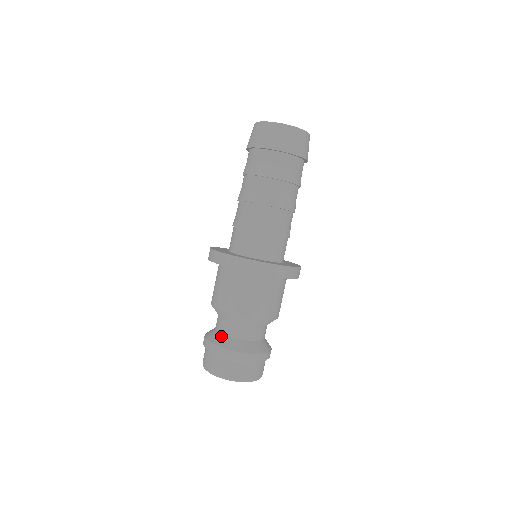
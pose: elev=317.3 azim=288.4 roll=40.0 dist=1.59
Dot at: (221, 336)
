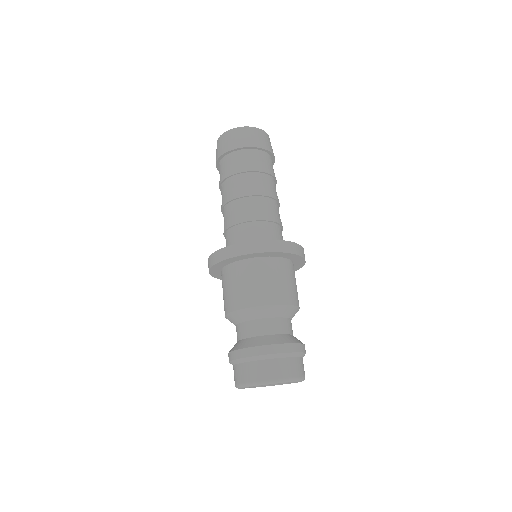
Dot at: (265, 337)
